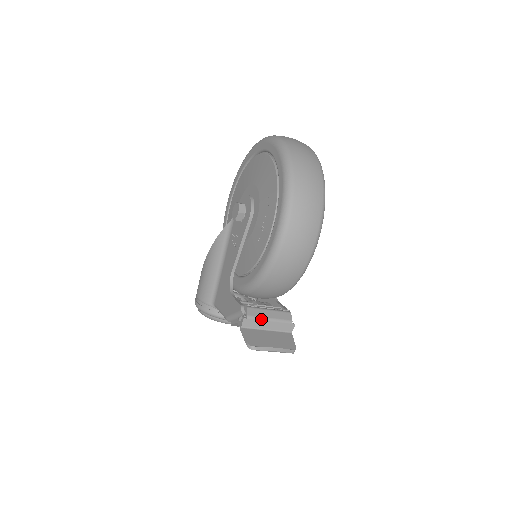
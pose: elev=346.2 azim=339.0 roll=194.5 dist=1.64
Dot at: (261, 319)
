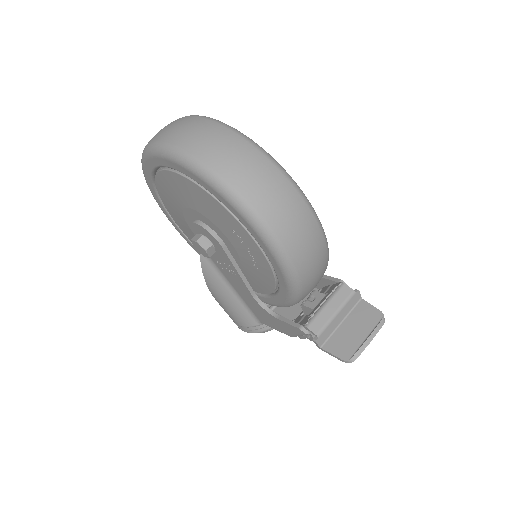
Dot at: (329, 323)
